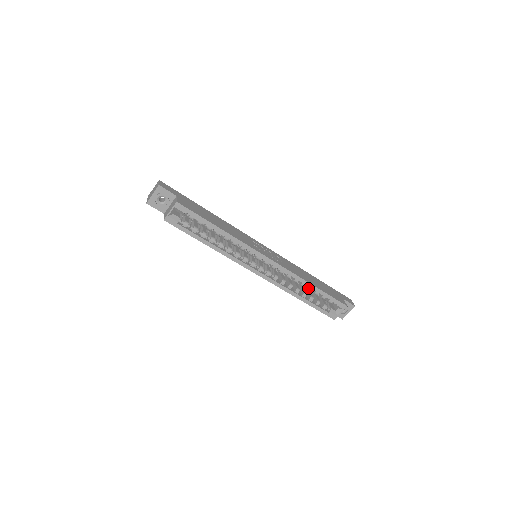
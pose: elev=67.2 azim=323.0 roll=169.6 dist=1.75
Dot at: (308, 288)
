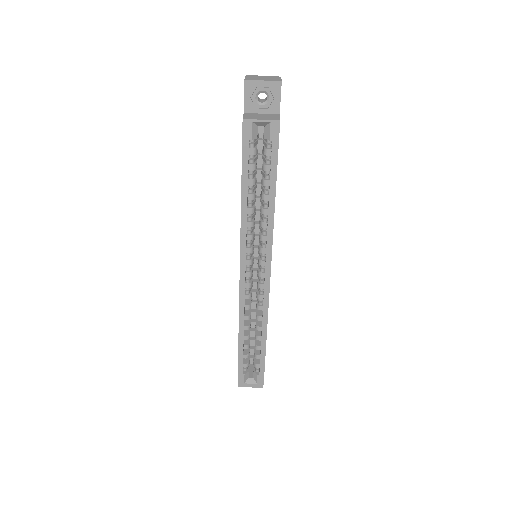
Dot at: (258, 336)
